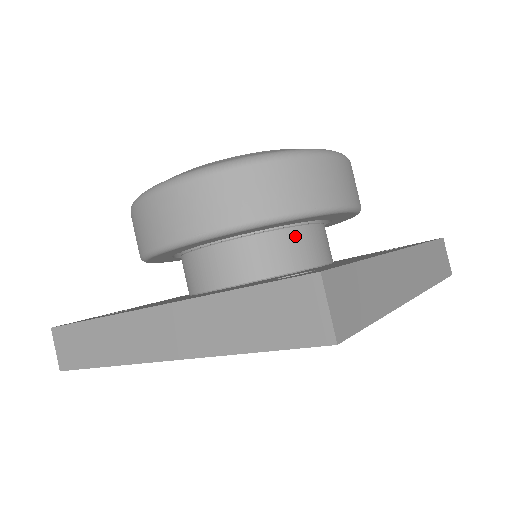
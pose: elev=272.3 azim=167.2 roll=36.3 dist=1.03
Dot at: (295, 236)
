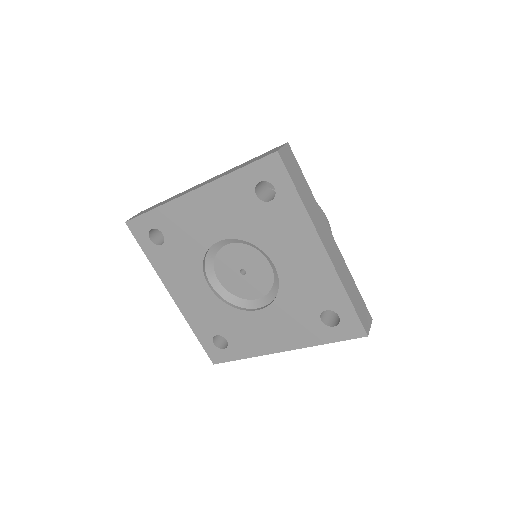
Dot at: occluded
